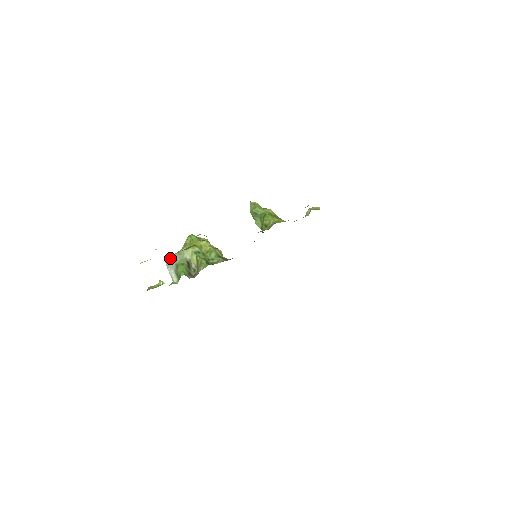
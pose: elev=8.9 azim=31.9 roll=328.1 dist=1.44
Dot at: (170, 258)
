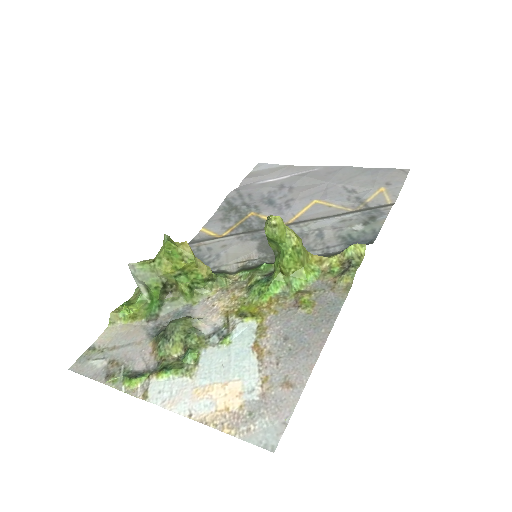
Dot at: (137, 271)
